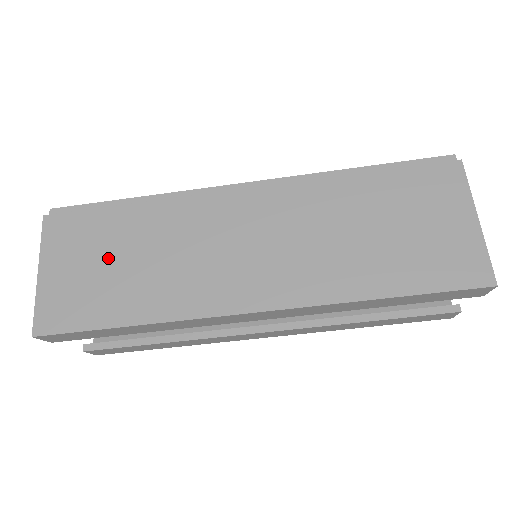
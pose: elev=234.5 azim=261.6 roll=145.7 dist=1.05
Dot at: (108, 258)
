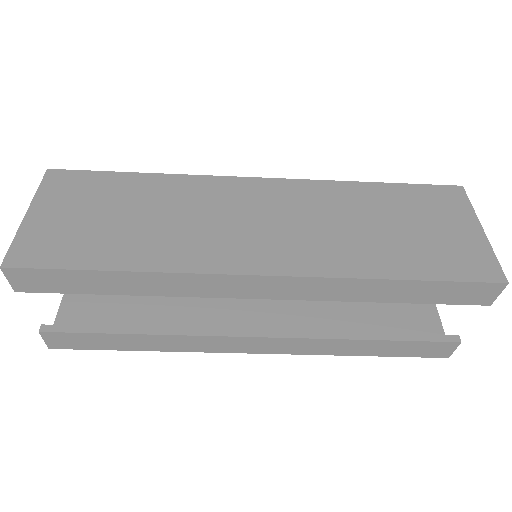
Dot at: (109, 211)
